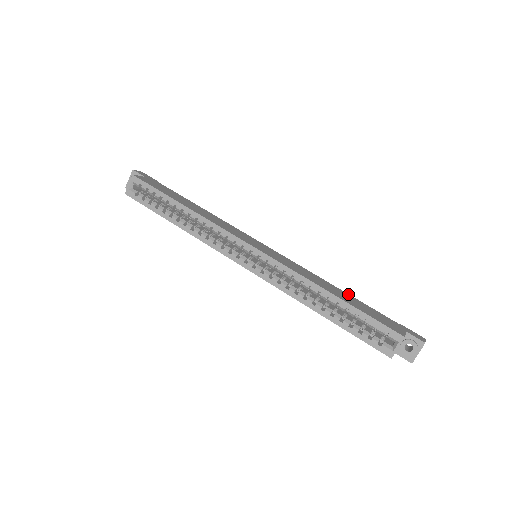
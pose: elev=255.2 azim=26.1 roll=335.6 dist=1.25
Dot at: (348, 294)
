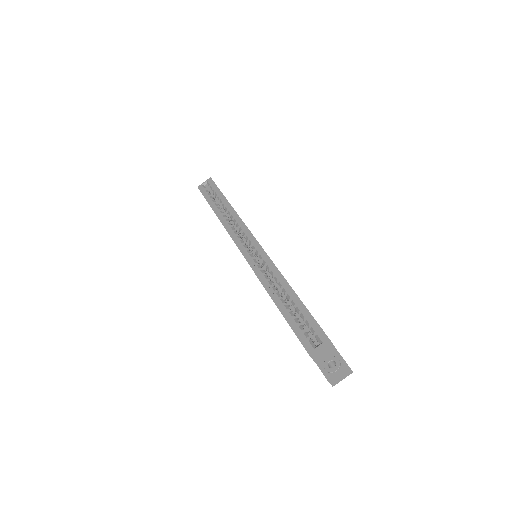
Dot at: occluded
